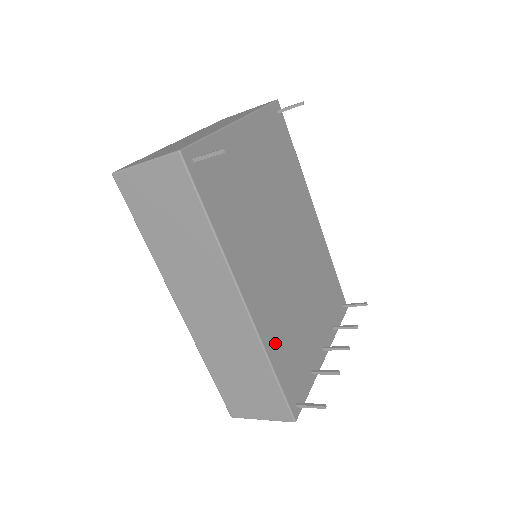
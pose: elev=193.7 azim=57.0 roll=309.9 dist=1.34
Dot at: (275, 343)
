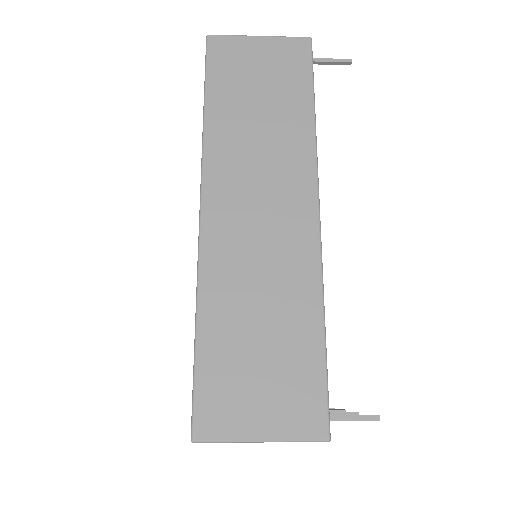
Dot at: occluded
